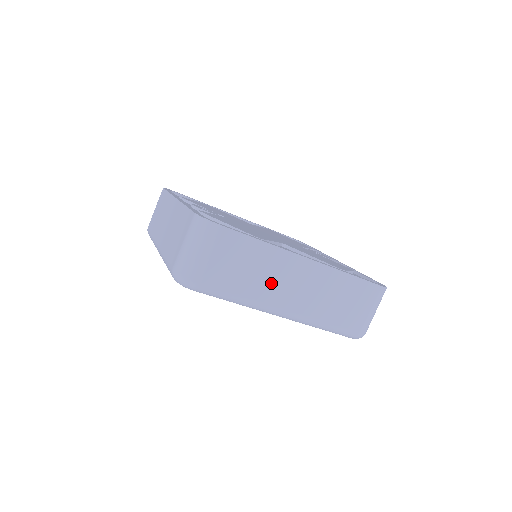
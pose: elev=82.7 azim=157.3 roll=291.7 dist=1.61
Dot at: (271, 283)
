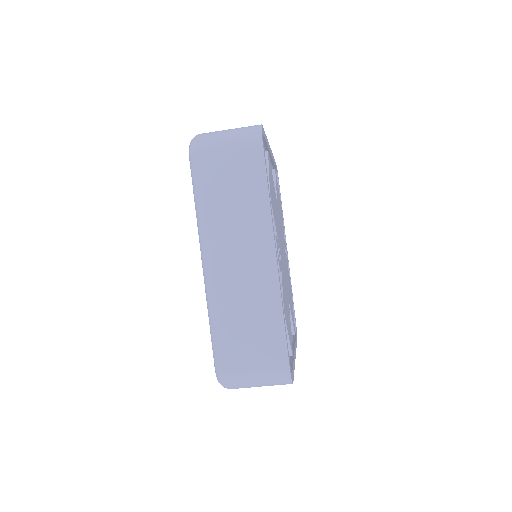
Dot at: occluded
